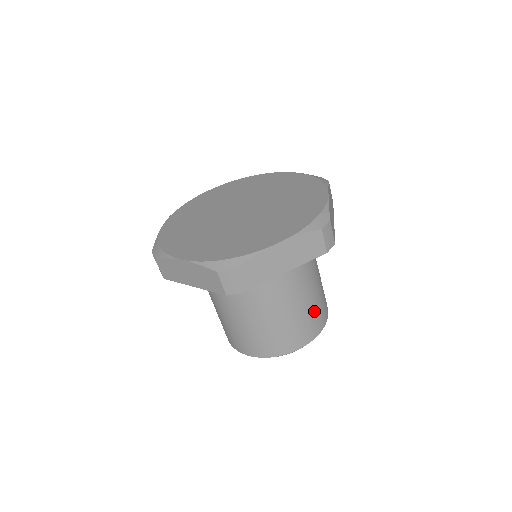
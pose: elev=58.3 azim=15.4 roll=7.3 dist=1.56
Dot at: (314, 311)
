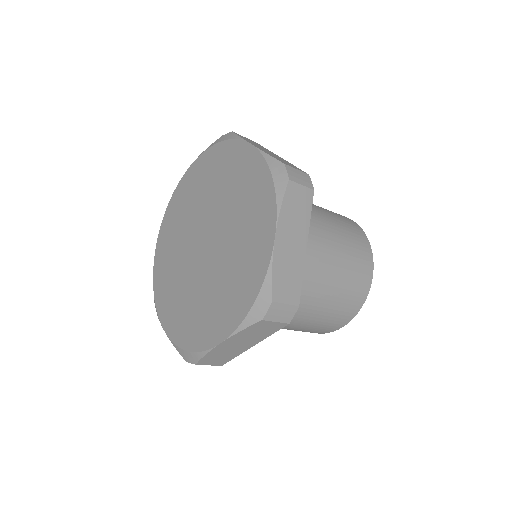
Dot at: (348, 237)
